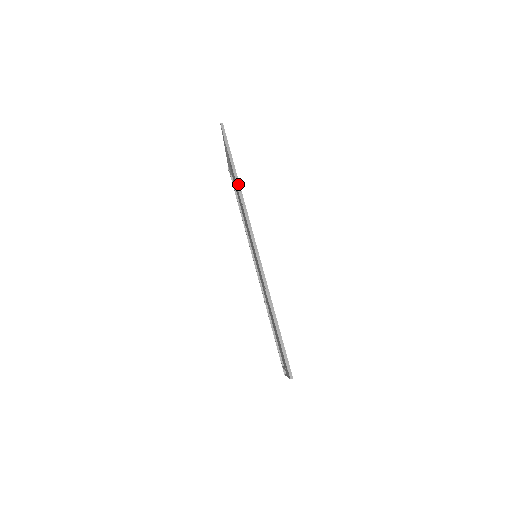
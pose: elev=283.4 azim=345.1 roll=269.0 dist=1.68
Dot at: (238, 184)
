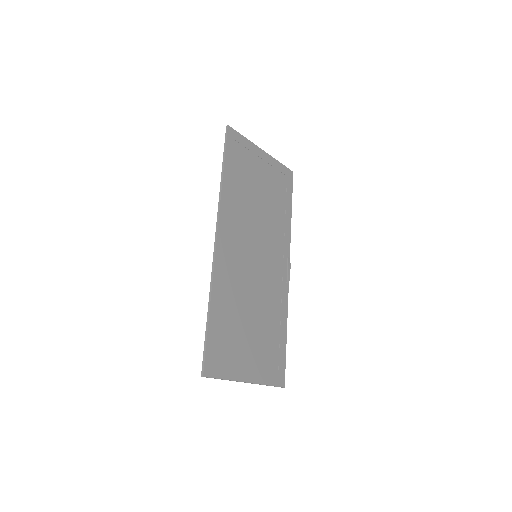
Dot at: (221, 182)
